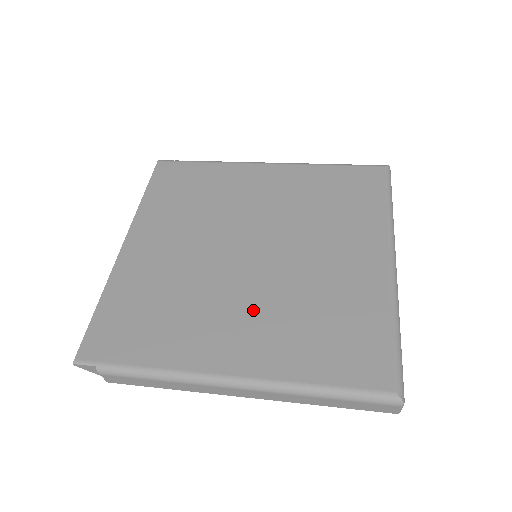
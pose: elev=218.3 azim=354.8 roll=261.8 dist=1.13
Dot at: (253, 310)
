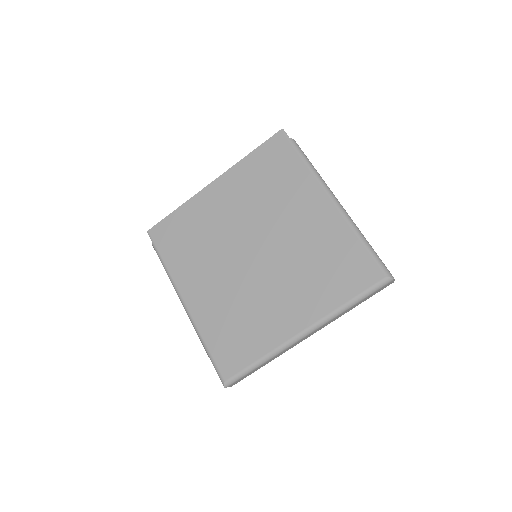
Dot at: (221, 285)
